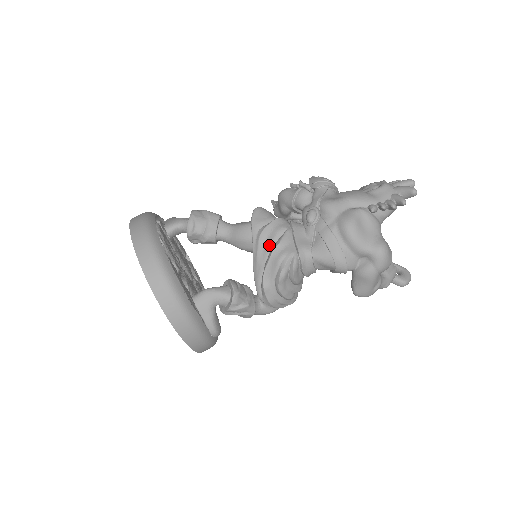
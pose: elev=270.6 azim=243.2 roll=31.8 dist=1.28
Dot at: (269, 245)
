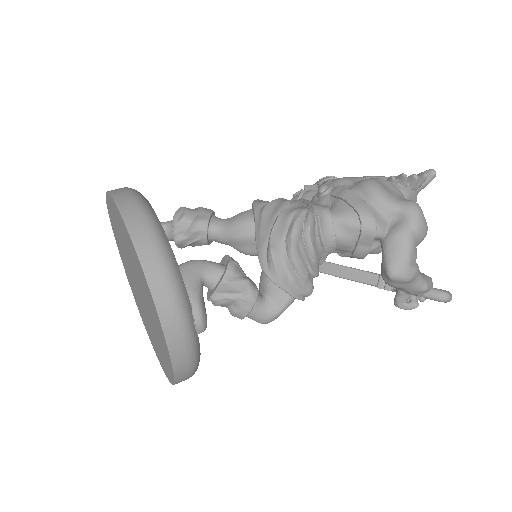
Dot at: (276, 212)
